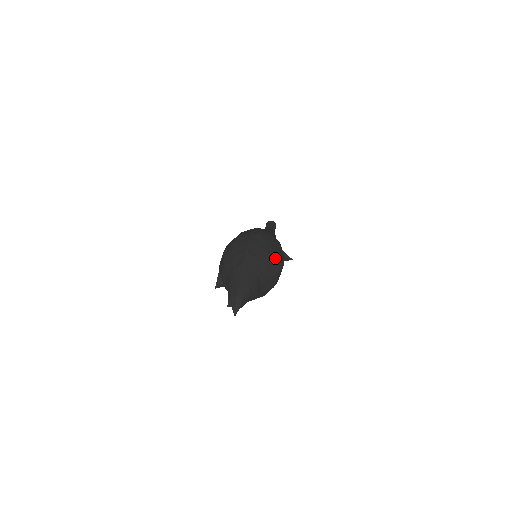
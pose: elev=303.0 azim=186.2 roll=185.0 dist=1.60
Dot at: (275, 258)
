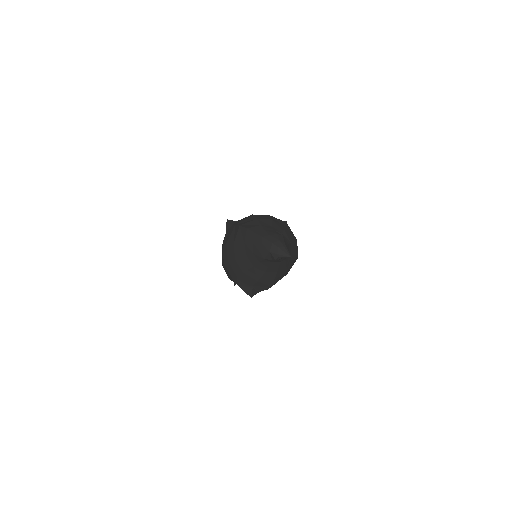
Dot at: occluded
